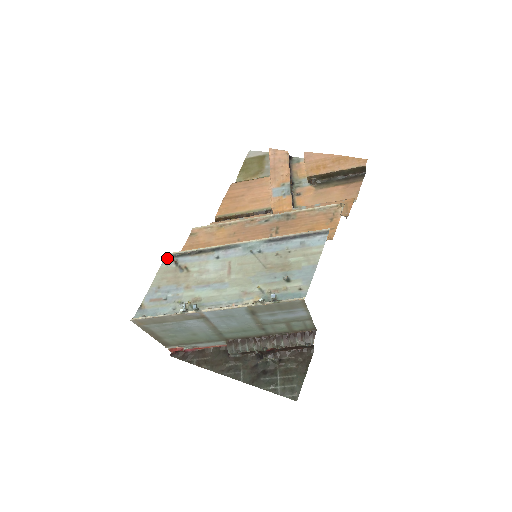
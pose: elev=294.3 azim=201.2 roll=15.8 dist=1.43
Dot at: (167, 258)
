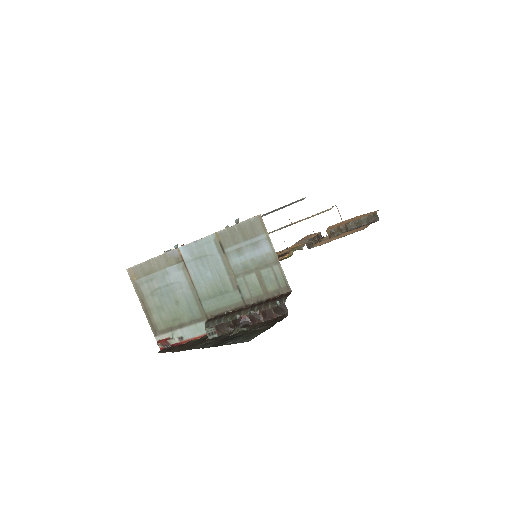
Dot at: occluded
